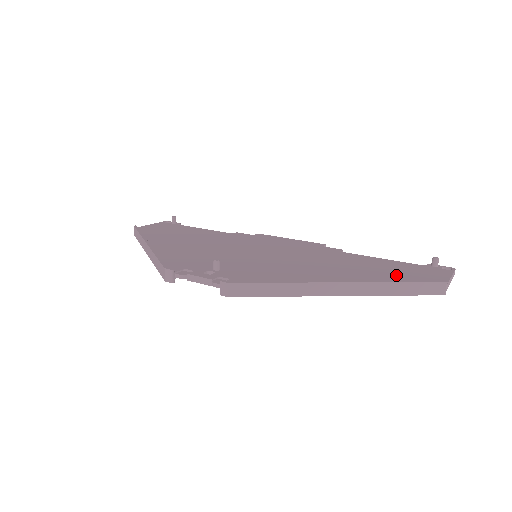
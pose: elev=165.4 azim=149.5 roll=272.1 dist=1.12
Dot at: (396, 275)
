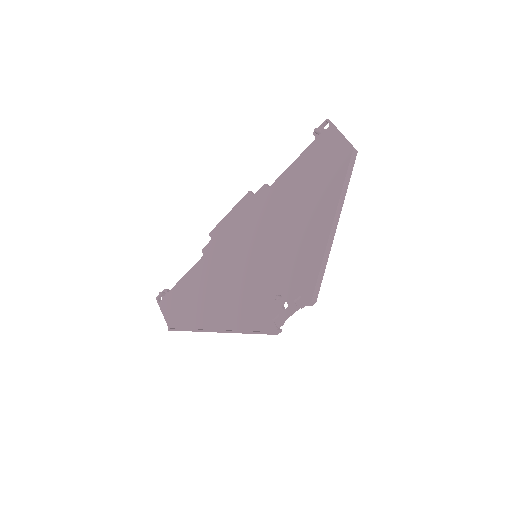
Dot at: (327, 174)
